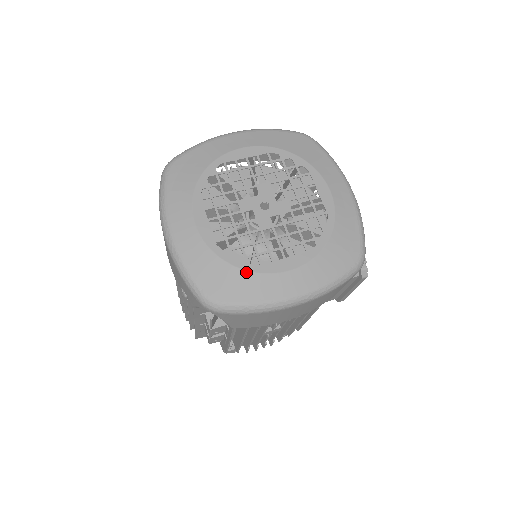
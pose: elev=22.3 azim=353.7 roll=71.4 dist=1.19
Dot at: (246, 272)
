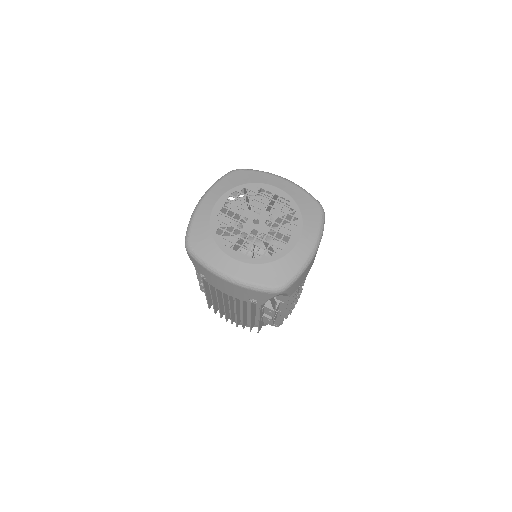
Dot at: (281, 259)
